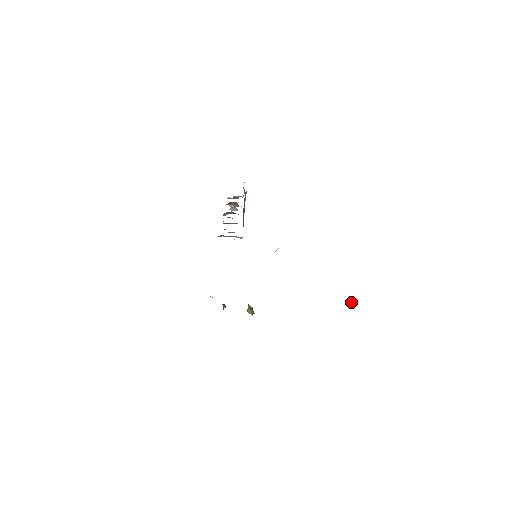
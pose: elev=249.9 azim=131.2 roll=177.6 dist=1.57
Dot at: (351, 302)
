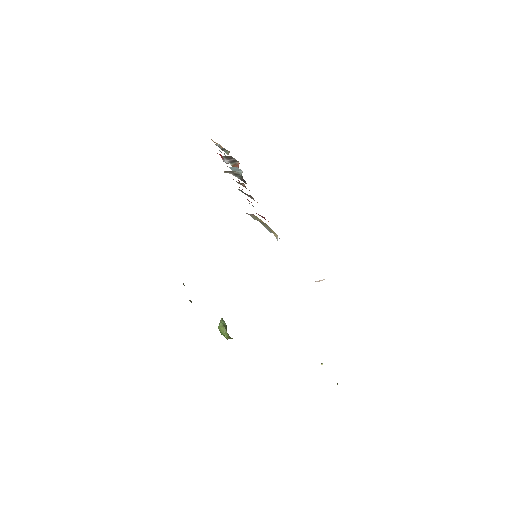
Dot at: (321, 364)
